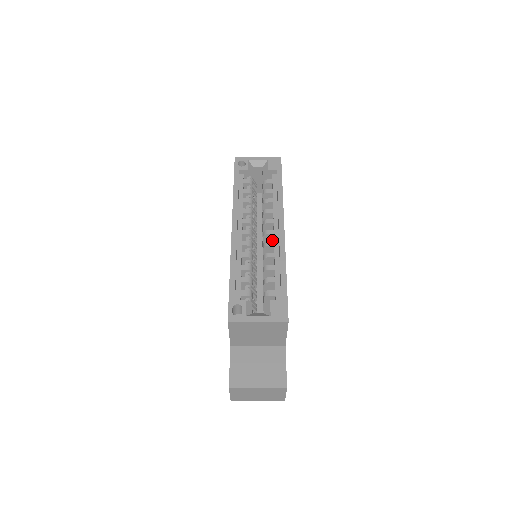
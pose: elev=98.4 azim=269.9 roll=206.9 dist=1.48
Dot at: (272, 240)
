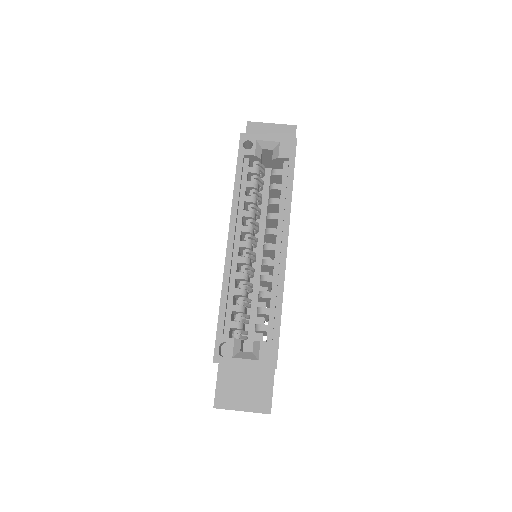
Dot at: (273, 252)
